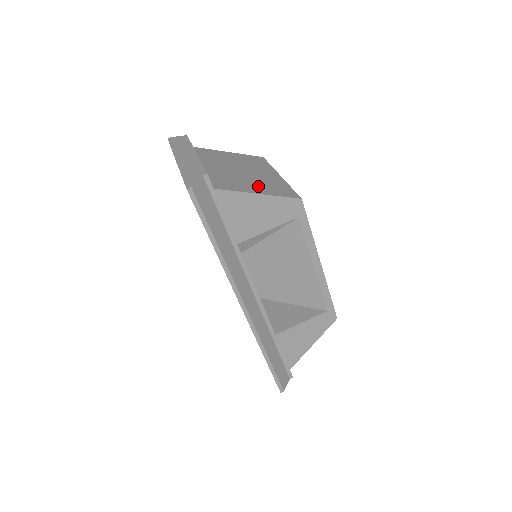
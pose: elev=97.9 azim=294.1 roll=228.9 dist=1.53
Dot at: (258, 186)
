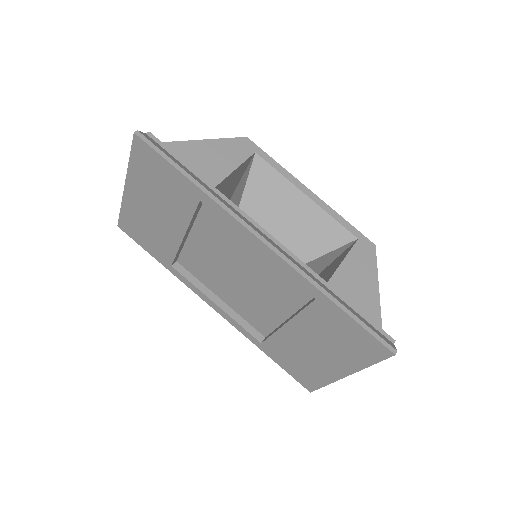
Dot at: occluded
